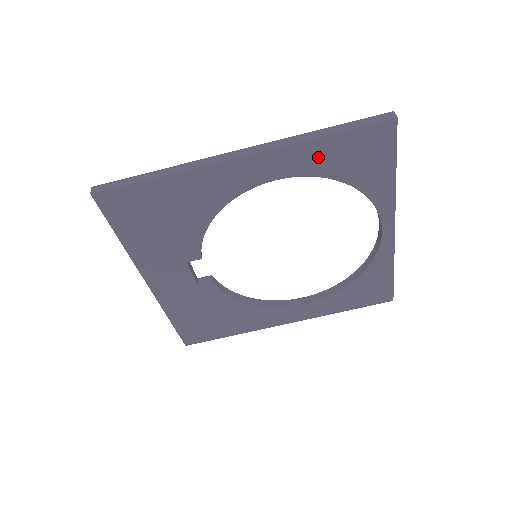
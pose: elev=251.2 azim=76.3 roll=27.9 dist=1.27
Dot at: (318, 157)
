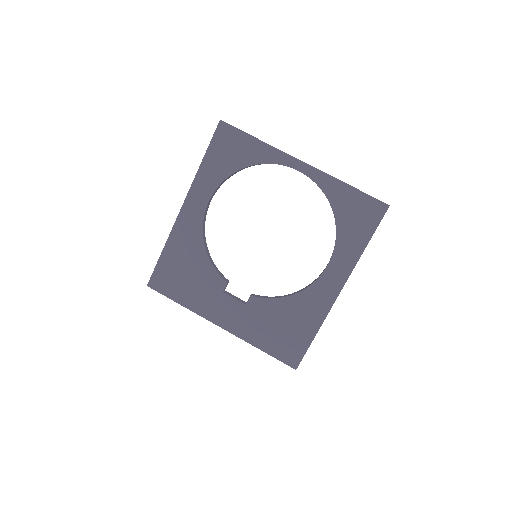
Dot at: (212, 172)
